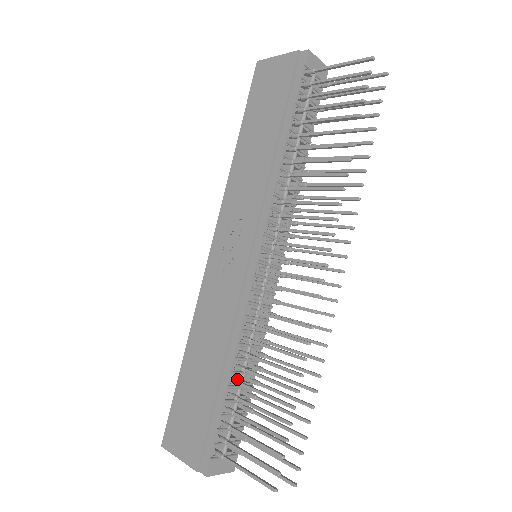
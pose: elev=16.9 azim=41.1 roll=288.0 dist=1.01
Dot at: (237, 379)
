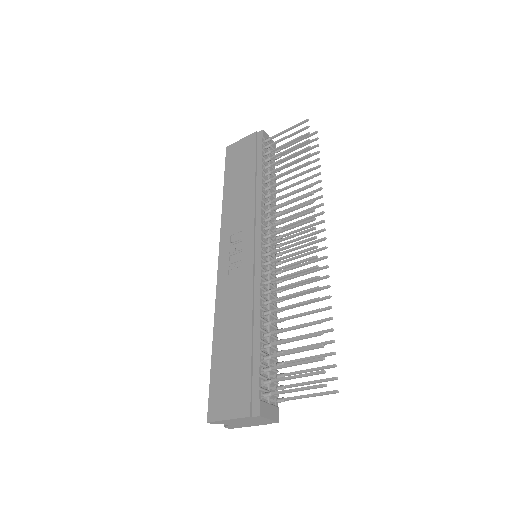
Dot at: (267, 332)
